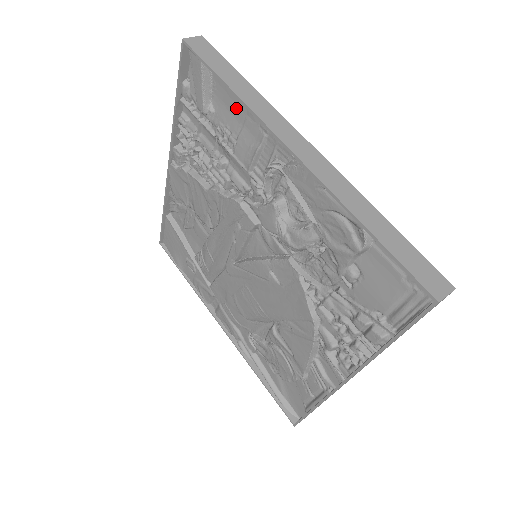
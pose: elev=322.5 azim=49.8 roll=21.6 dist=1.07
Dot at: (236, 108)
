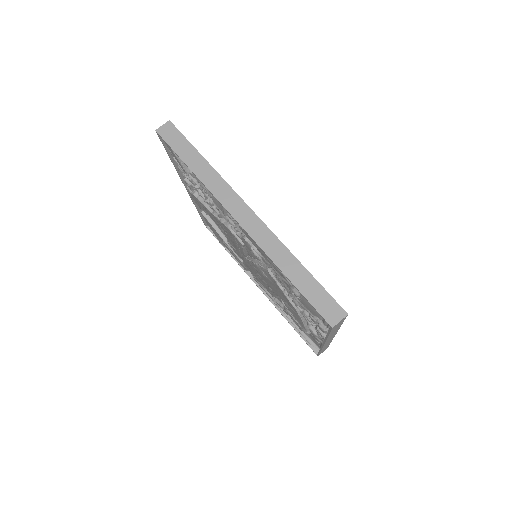
Dot at: occluded
